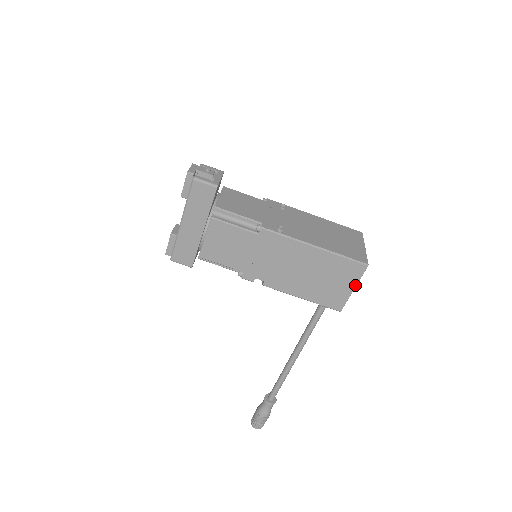
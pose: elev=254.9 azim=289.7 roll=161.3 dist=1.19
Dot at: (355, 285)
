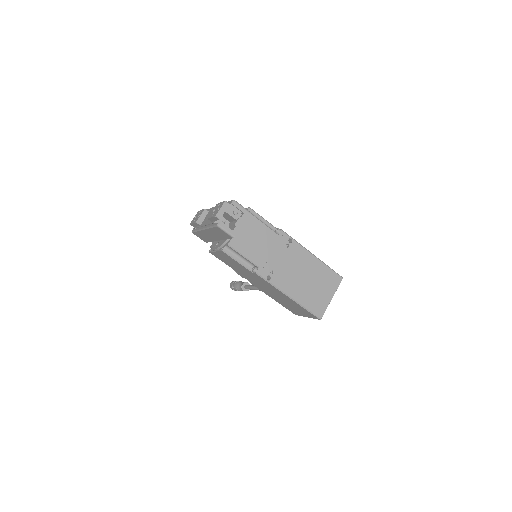
Dot at: (309, 317)
